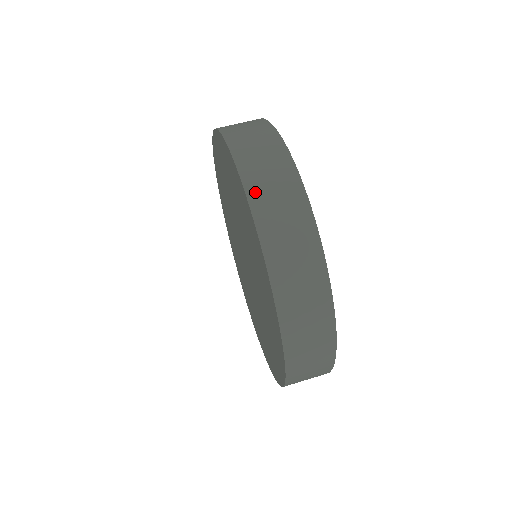
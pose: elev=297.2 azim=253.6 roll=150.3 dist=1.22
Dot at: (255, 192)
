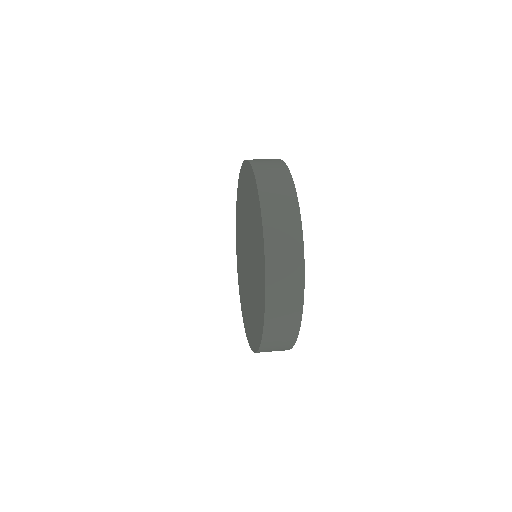
Dot at: occluded
